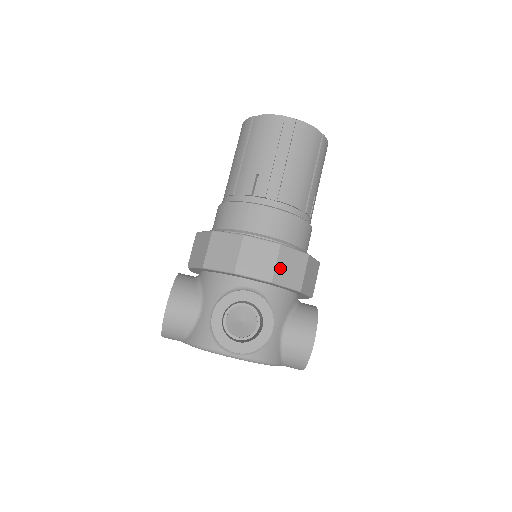
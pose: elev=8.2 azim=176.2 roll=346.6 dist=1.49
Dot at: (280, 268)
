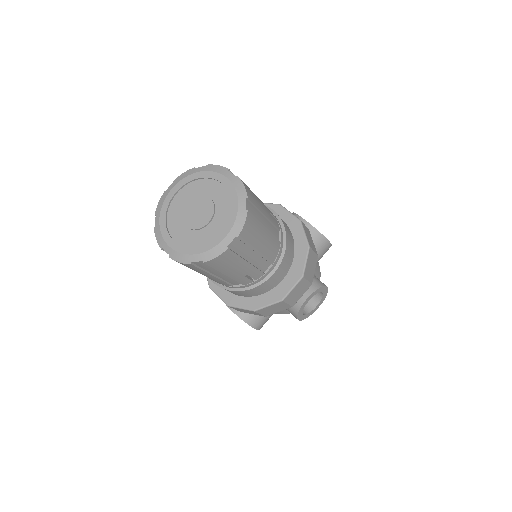
Dot at: (310, 277)
